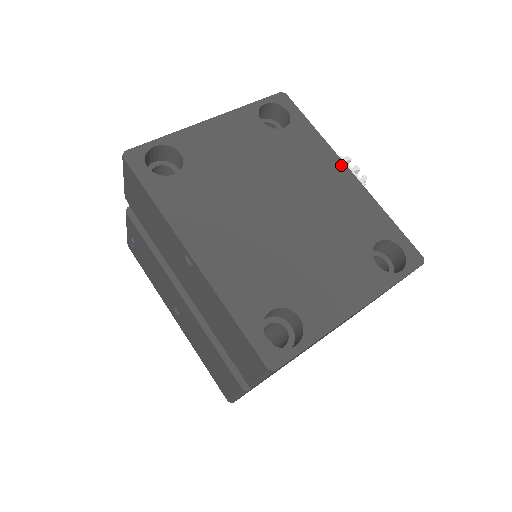
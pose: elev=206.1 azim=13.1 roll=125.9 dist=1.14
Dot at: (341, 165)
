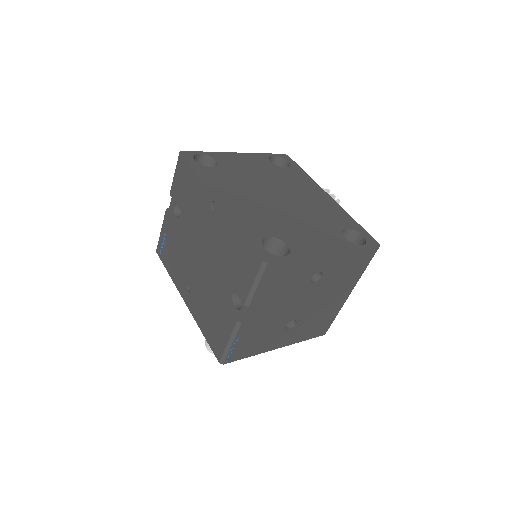
Dot at: (323, 191)
